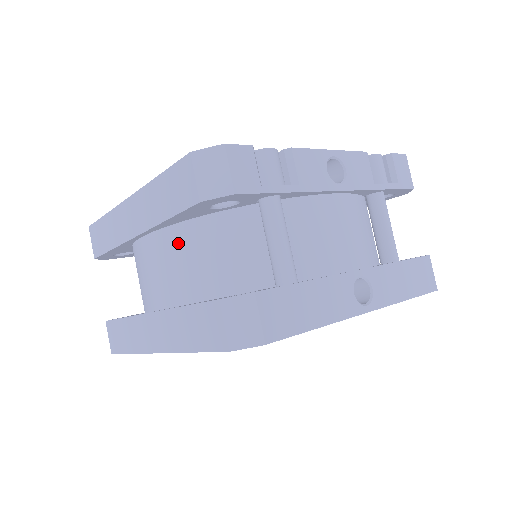
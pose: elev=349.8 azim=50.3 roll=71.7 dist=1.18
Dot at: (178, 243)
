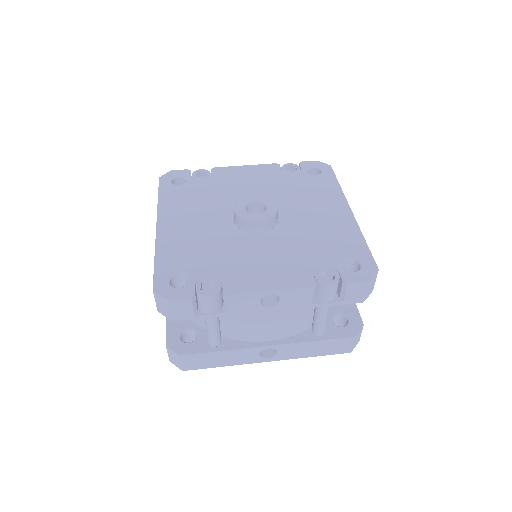
Dot at: occluded
